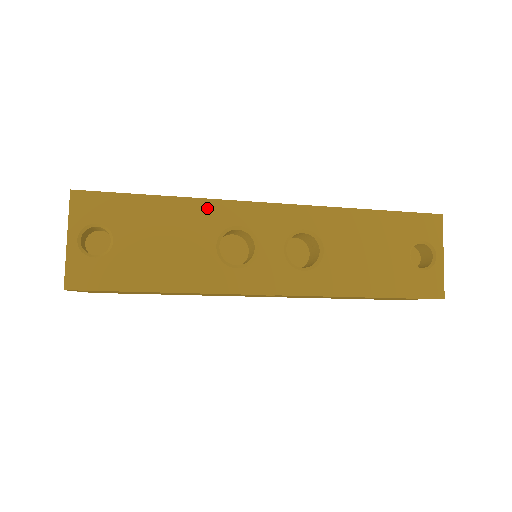
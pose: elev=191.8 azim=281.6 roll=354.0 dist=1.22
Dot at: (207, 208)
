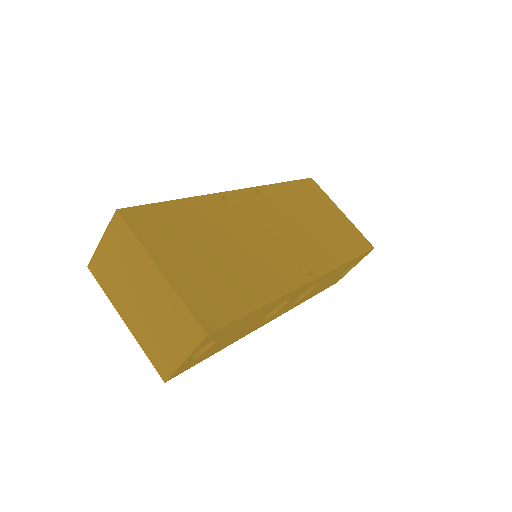
Dot at: (280, 300)
